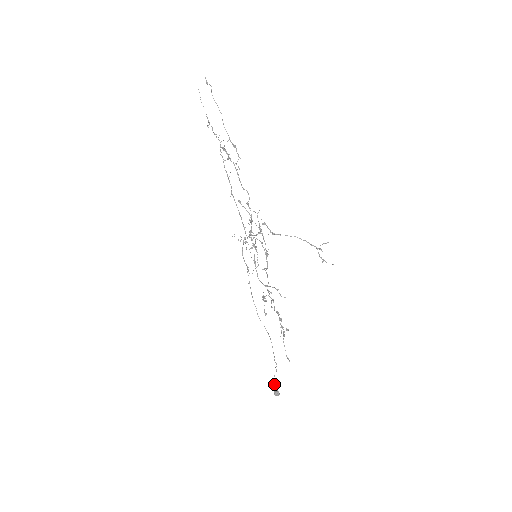
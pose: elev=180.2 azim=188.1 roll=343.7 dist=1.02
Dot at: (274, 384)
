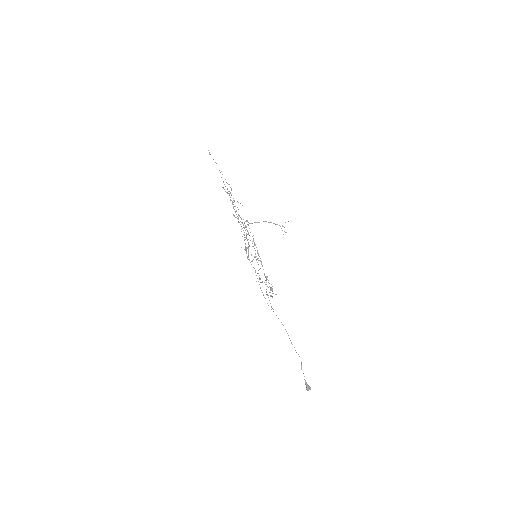
Dot at: (304, 379)
